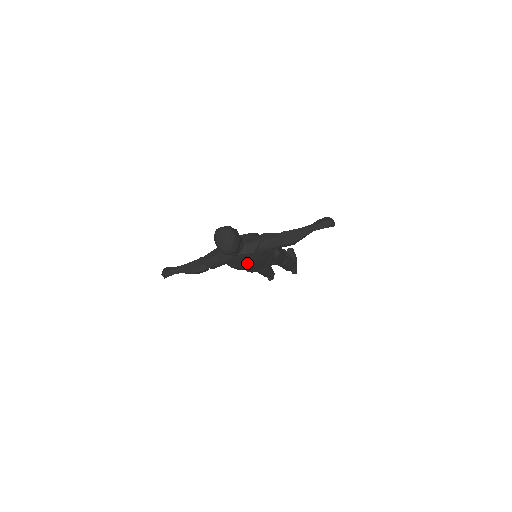
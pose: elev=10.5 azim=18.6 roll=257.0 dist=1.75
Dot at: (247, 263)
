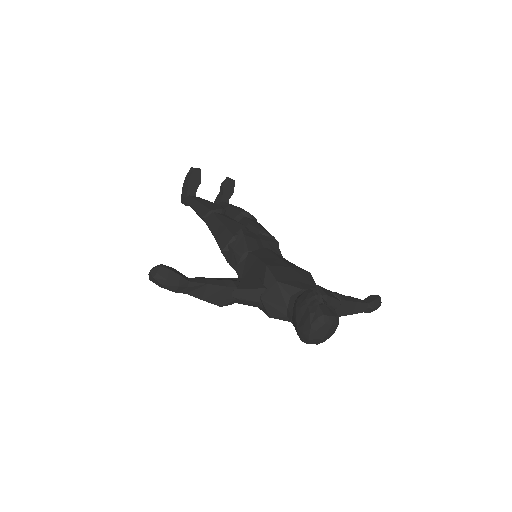
Dot at: occluded
